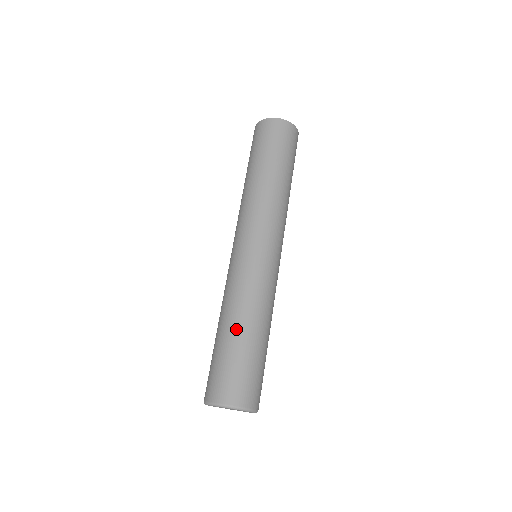
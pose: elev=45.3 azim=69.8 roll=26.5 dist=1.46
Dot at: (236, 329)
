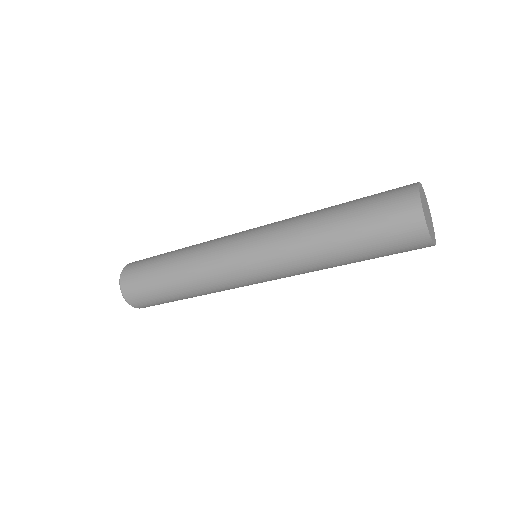
Dot at: (178, 292)
